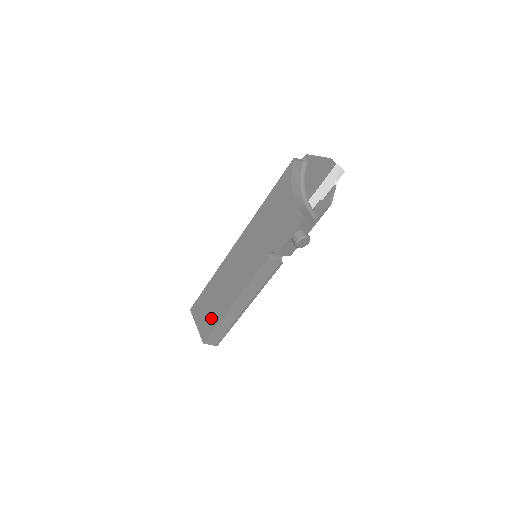
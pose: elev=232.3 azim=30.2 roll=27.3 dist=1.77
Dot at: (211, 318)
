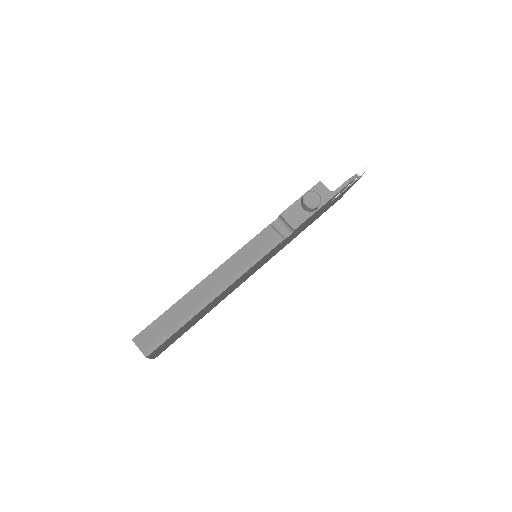
Dot at: occluded
